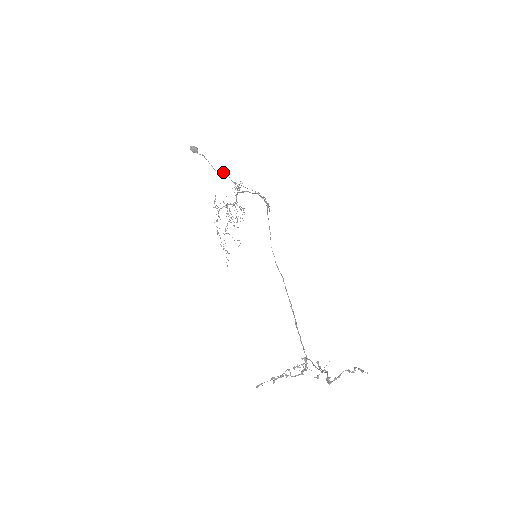
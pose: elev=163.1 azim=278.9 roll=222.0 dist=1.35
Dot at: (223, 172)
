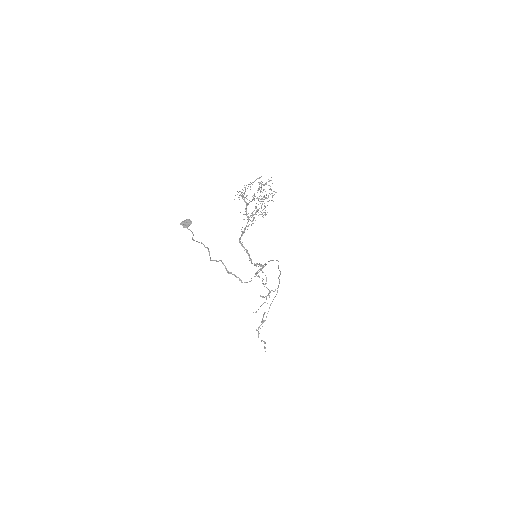
Dot at: (210, 260)
